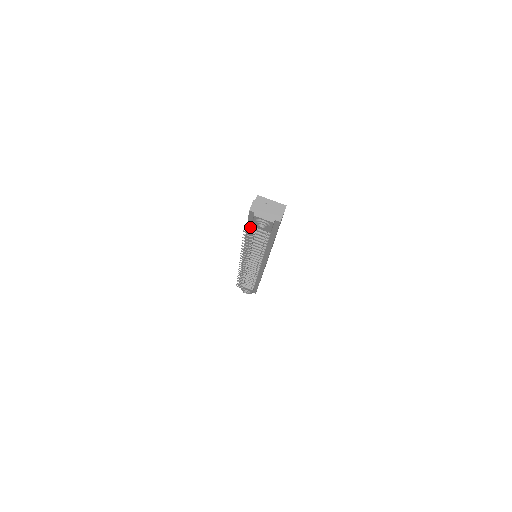
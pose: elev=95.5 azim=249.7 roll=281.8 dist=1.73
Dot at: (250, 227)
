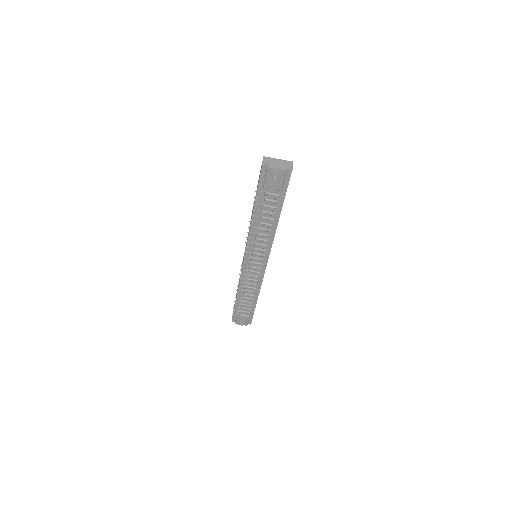
Dot at: (260, 194)
